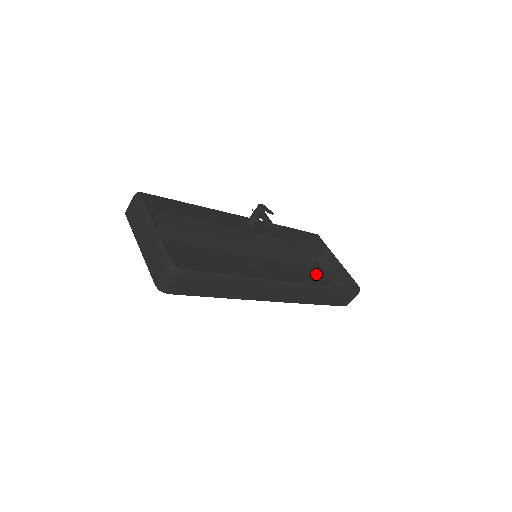
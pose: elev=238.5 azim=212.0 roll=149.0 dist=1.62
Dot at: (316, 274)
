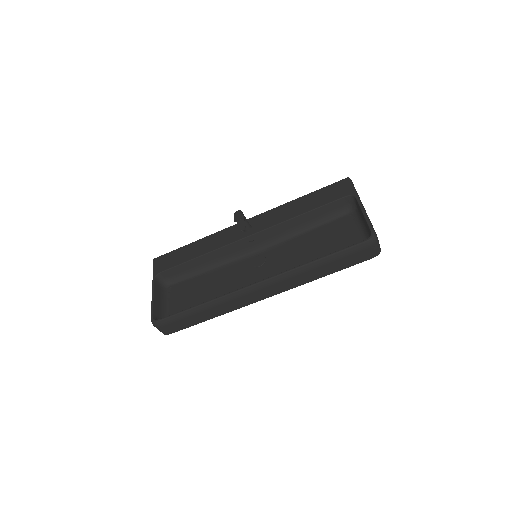
Dot at: (339, 233)
